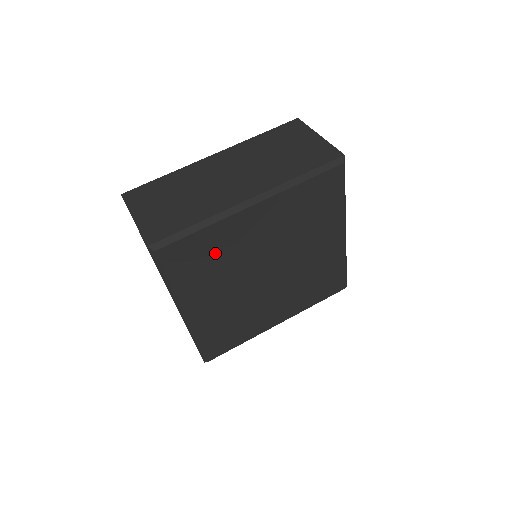
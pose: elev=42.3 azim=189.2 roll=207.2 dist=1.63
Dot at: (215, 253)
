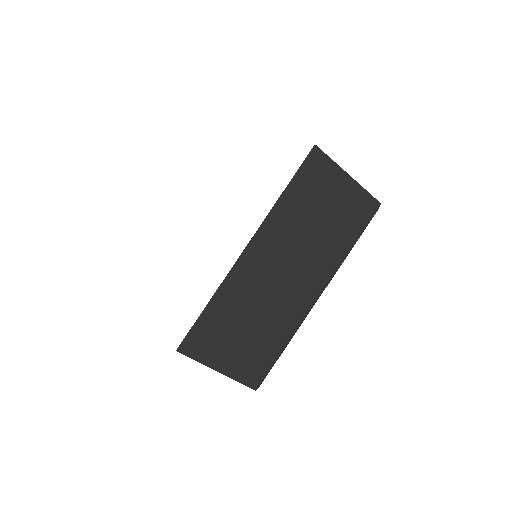
Dot at: occluded
